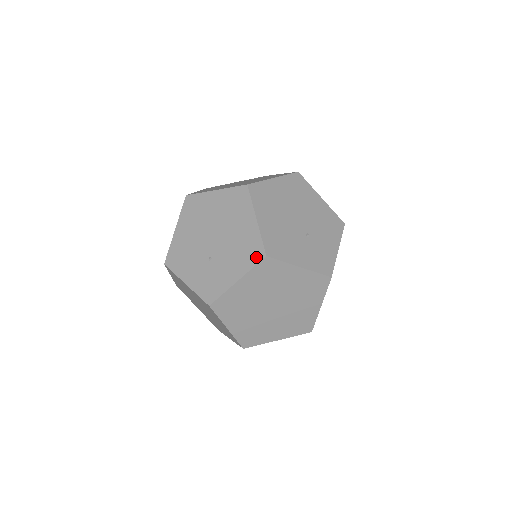
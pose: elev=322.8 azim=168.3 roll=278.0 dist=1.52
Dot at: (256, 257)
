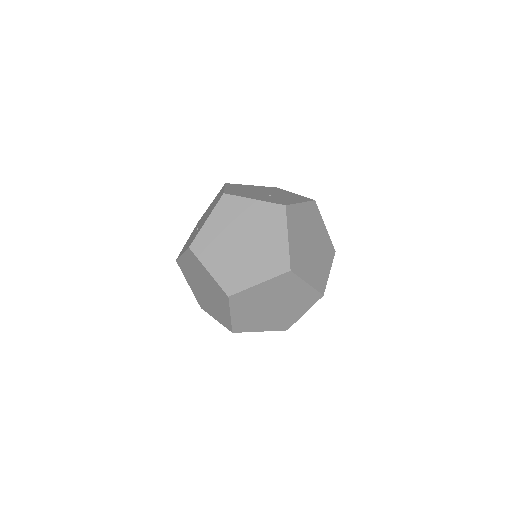
Dot at: (219, 200)
